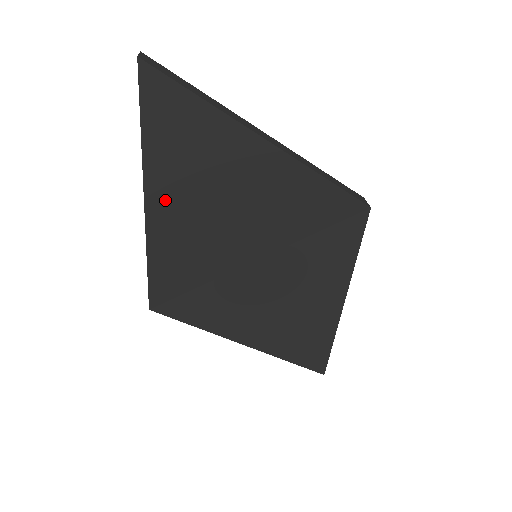
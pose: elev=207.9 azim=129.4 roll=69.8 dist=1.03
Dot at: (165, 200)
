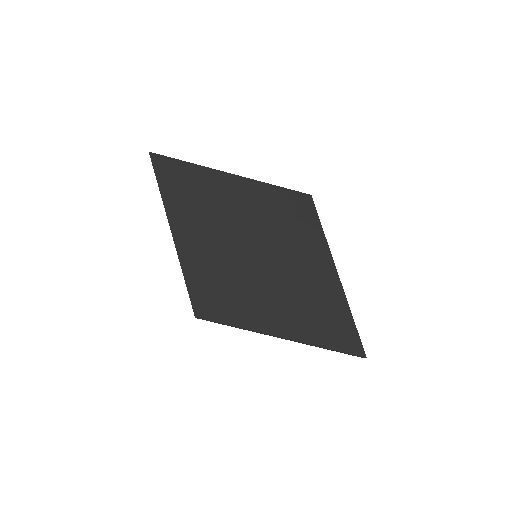
Dot at: (182, 225)
